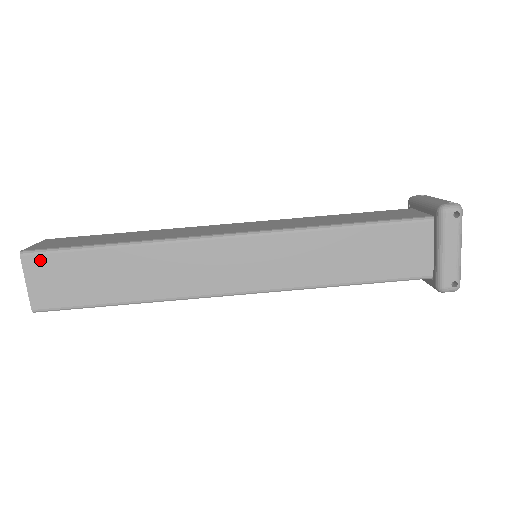
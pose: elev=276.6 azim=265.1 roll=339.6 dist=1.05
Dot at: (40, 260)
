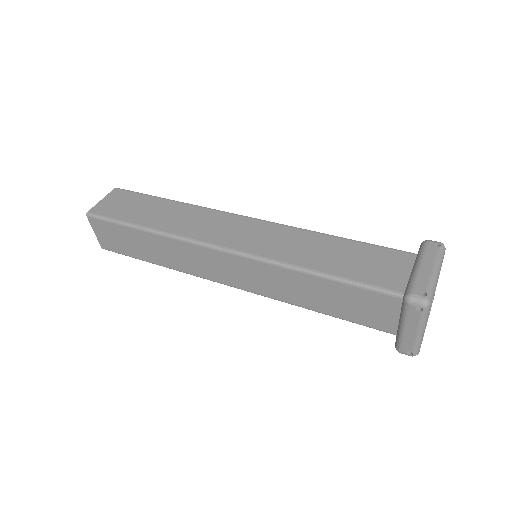
Dot at: (123, 193)
